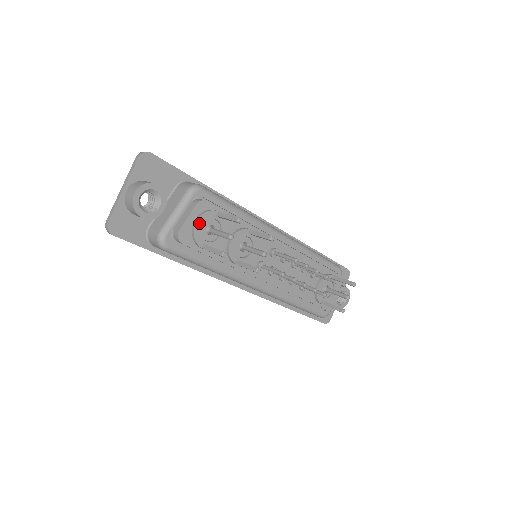
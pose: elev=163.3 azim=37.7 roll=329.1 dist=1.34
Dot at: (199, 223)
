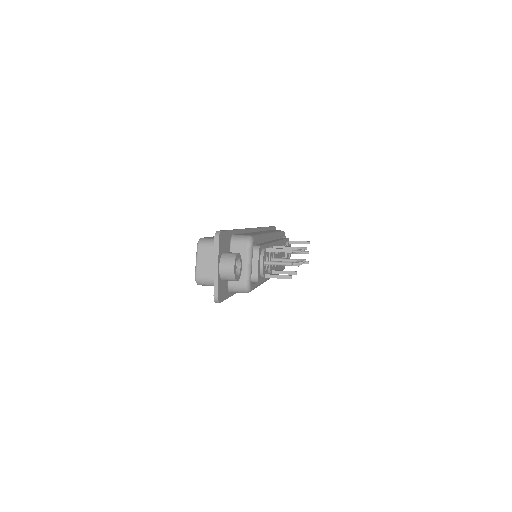
Dot at: (263, 263)
